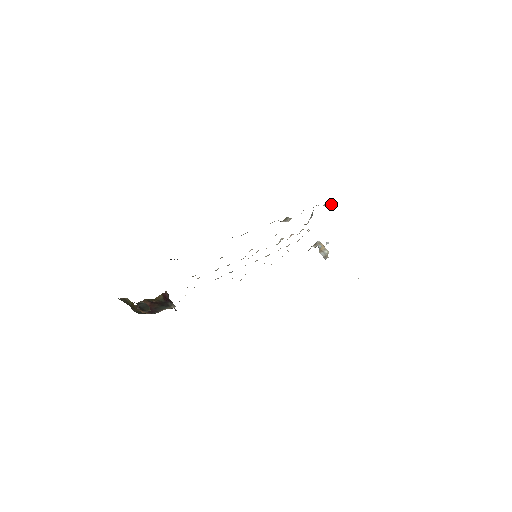
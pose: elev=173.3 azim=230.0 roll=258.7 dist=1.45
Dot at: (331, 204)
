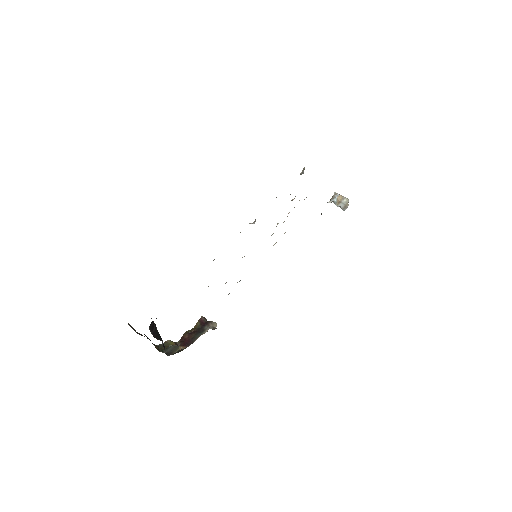
Dot at: occluded
